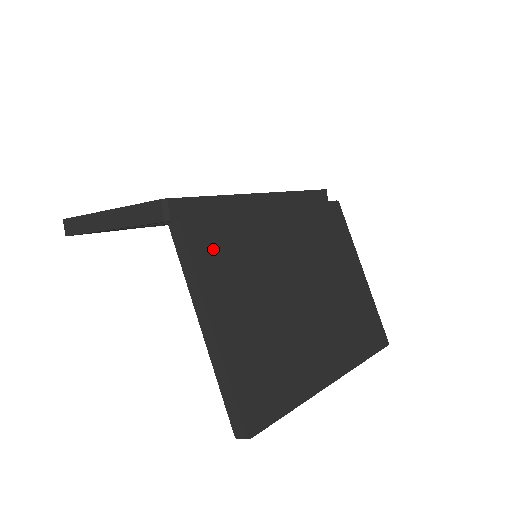
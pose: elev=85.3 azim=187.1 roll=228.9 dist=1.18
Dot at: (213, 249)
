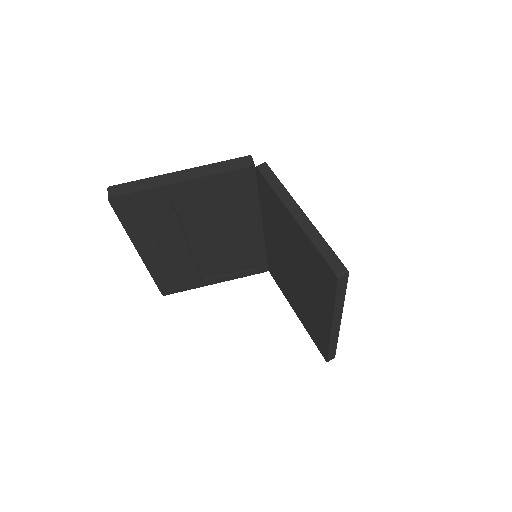
Dot at: occluded
